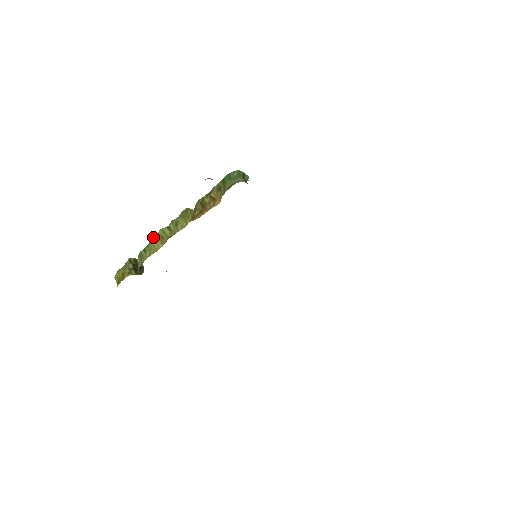
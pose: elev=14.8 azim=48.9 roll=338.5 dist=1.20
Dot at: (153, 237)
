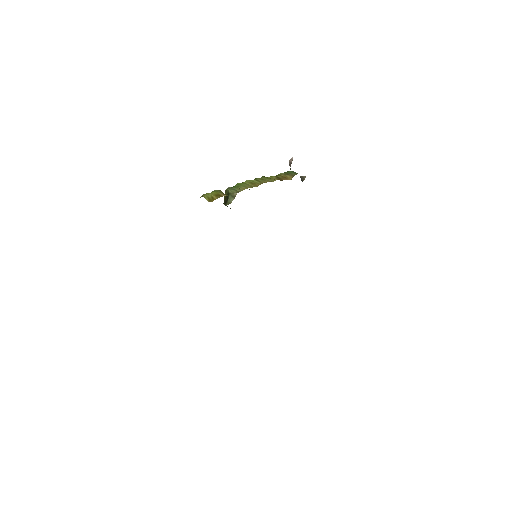
Dot at: occluded
